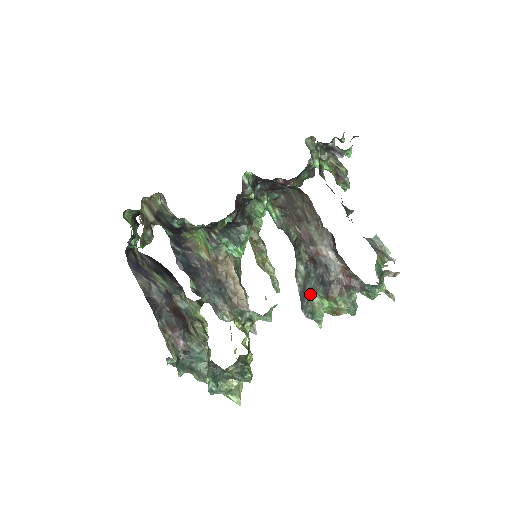
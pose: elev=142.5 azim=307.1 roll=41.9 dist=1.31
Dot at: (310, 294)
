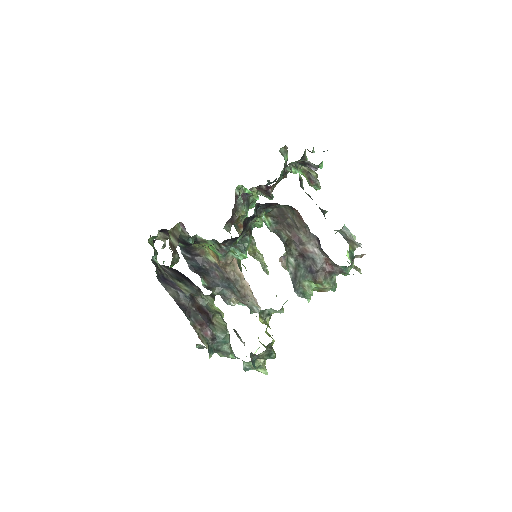
Dot at: (301, 280)
